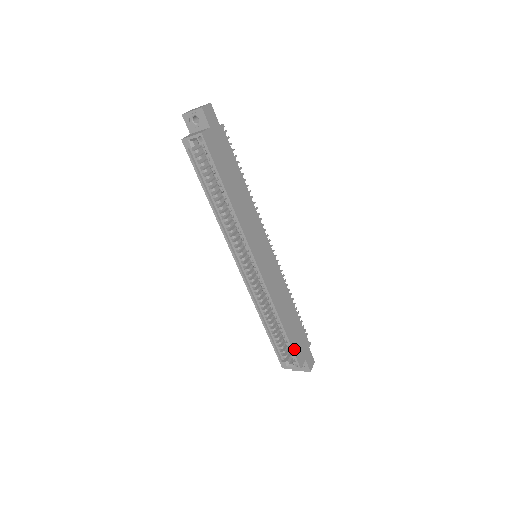
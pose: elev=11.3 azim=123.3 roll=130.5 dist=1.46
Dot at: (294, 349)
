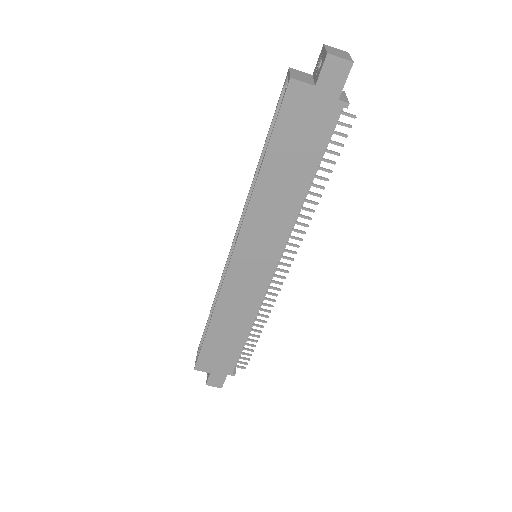
Dot at: (203, 352)
